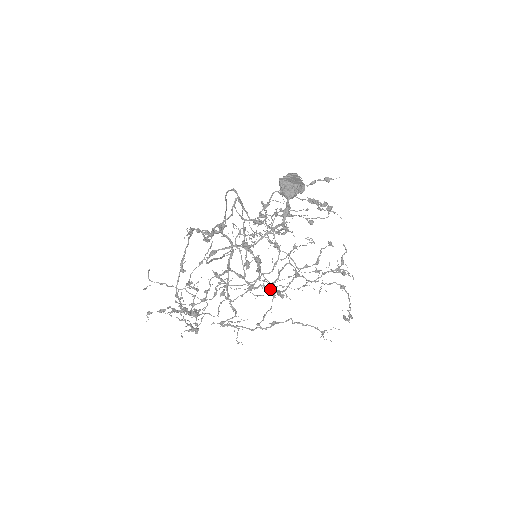
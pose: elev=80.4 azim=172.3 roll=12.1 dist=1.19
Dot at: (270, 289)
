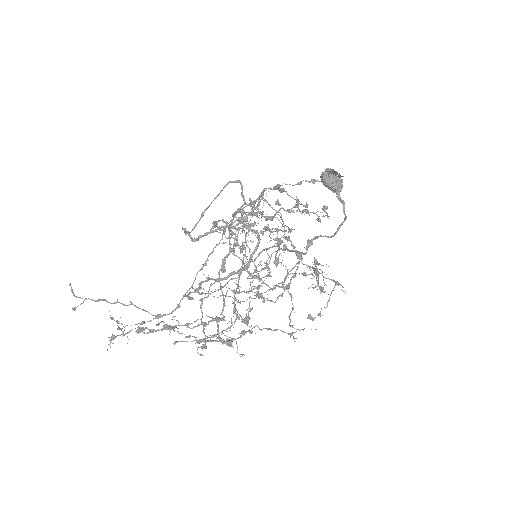
Dot at: occluded
